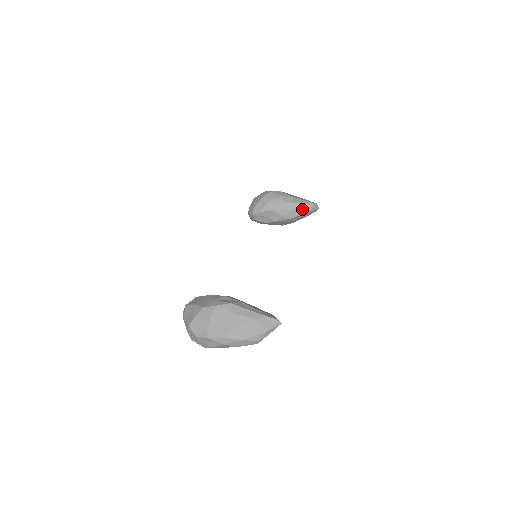
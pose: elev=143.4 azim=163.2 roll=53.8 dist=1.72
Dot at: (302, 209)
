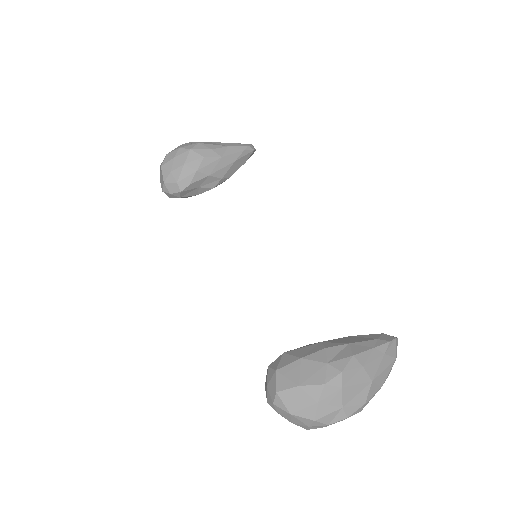
Dot at: (241, 159)
